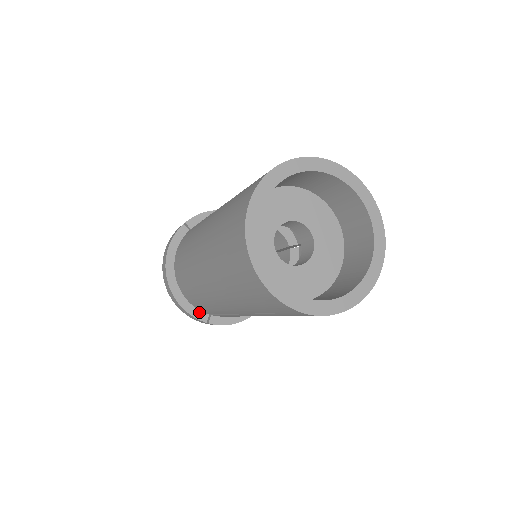
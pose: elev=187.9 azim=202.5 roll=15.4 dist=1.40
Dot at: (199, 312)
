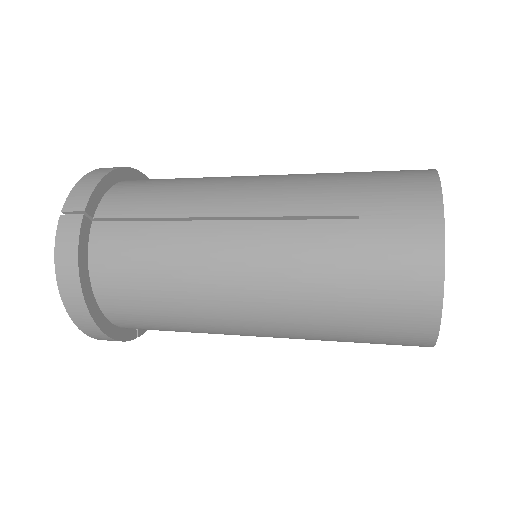
Dot at: (128, 331)
